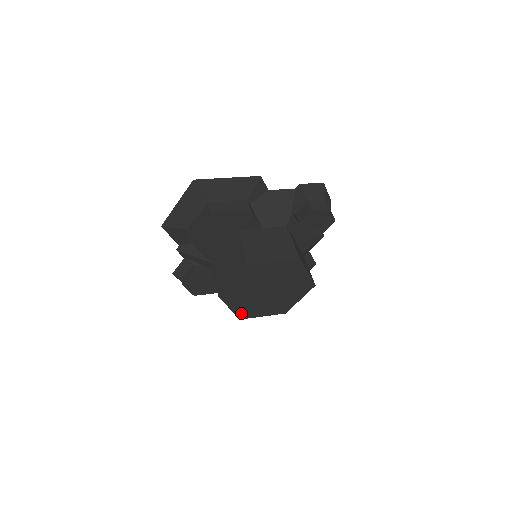
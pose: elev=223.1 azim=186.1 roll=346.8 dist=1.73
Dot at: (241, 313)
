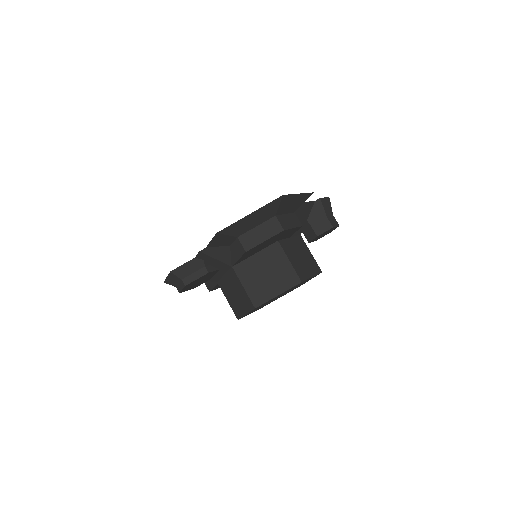
Dot at: (245, 315)
